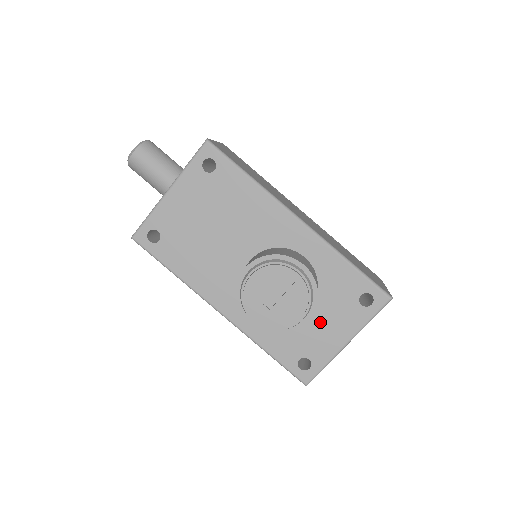
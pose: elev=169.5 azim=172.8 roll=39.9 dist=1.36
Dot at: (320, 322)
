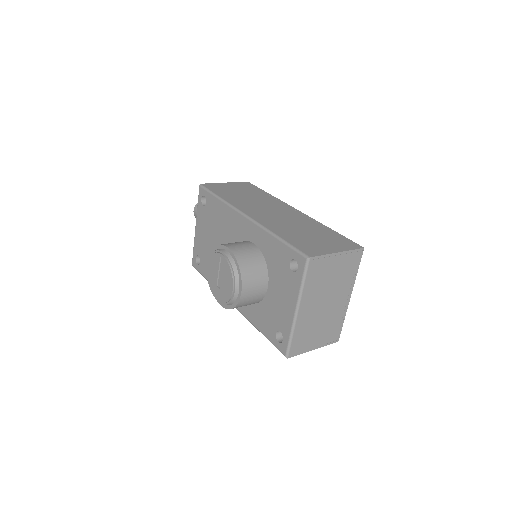
Dot at: (276, 296)
